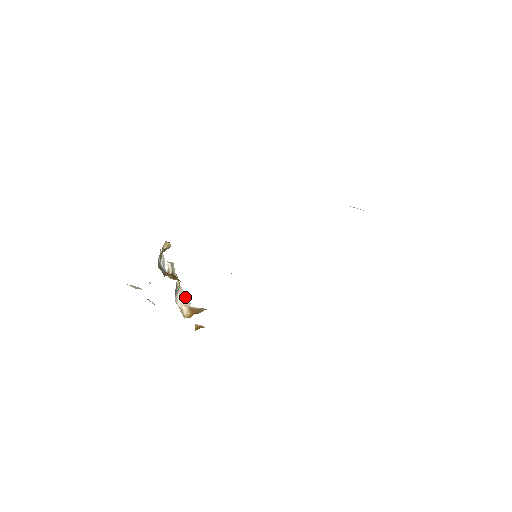
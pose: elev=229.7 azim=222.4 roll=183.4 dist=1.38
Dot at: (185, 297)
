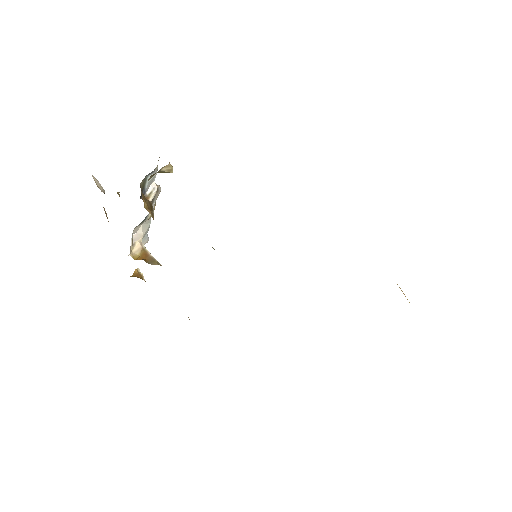
Dot at: (147, 232)
